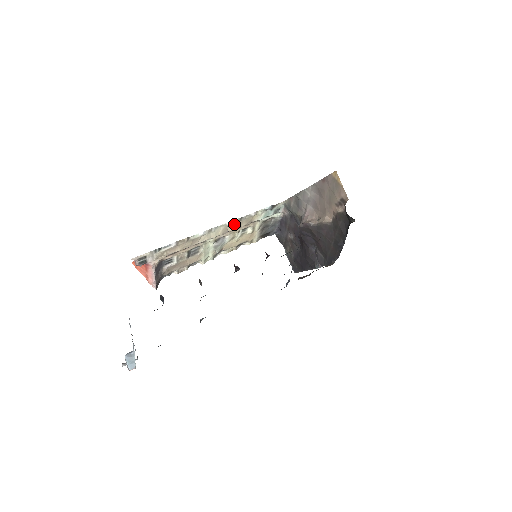
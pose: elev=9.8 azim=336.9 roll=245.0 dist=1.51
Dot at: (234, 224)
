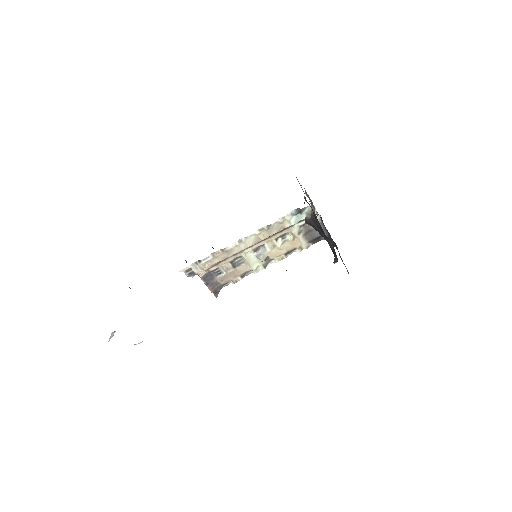
Dot at: (264, 233)
